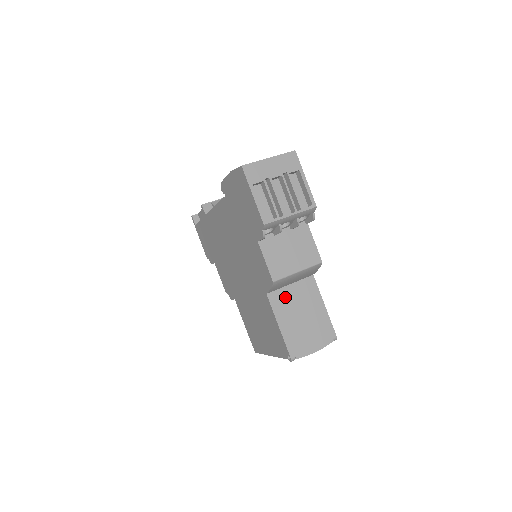
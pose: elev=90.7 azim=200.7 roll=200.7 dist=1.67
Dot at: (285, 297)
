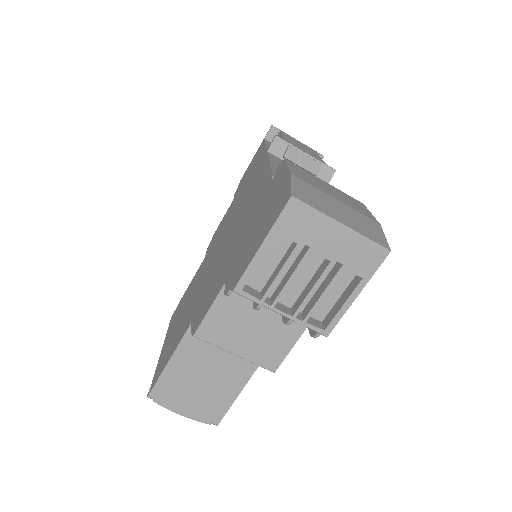
Dot at: (208, 345)
